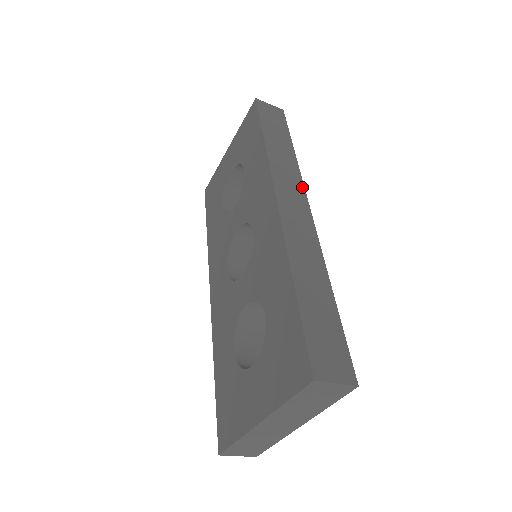
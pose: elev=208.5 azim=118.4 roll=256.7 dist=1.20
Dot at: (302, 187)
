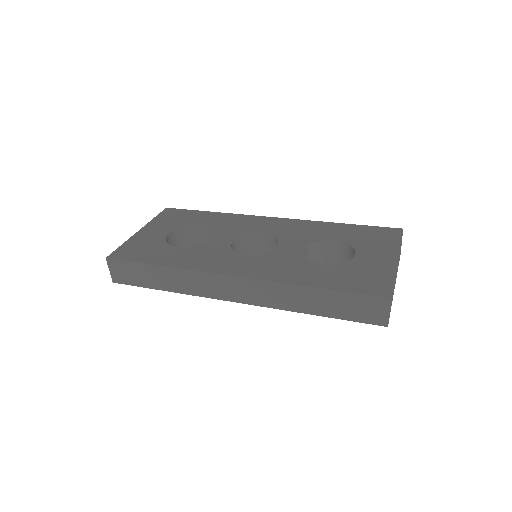
Dot at: occluded
